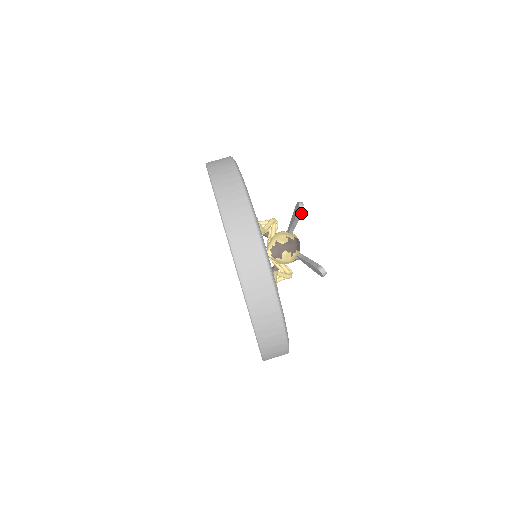
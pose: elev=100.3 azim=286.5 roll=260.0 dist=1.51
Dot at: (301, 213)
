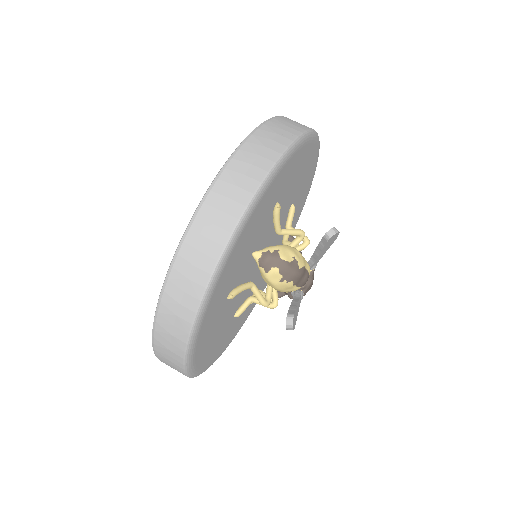
Dot at: (327, 241)
